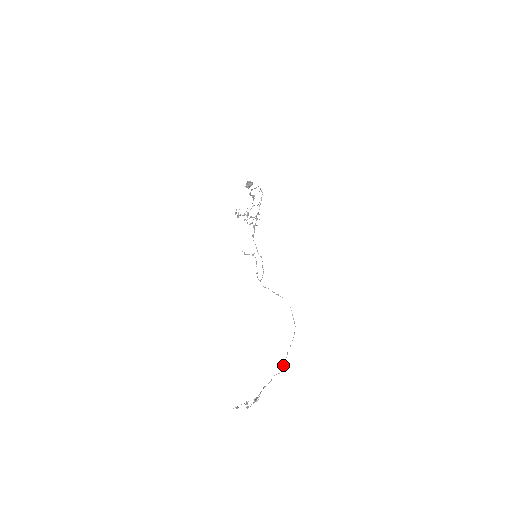
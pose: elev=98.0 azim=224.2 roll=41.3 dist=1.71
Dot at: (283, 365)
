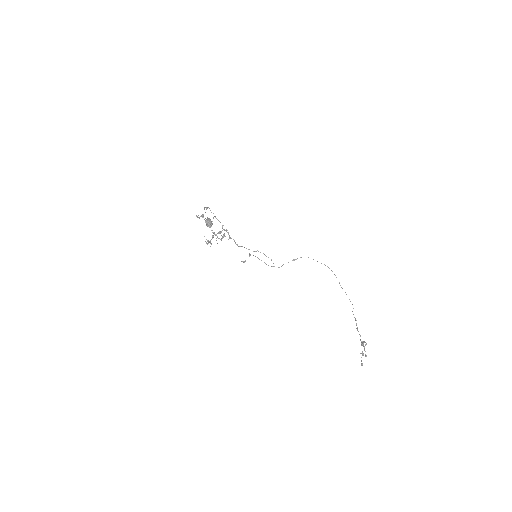
Dot at: occluded
